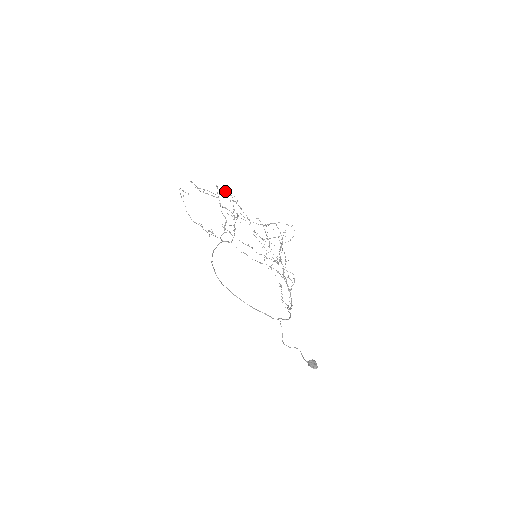
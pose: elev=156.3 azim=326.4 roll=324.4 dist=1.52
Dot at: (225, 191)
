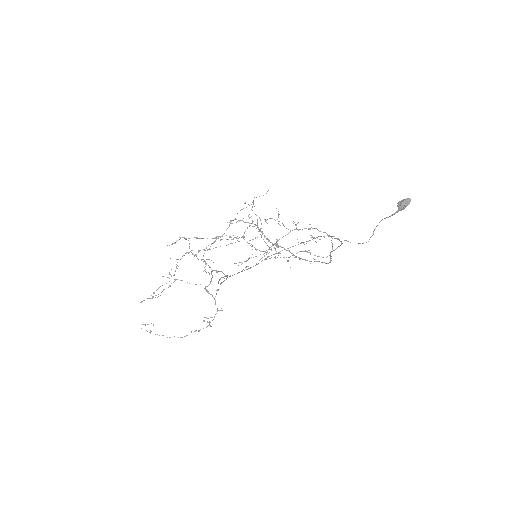
Dot at: occluded
